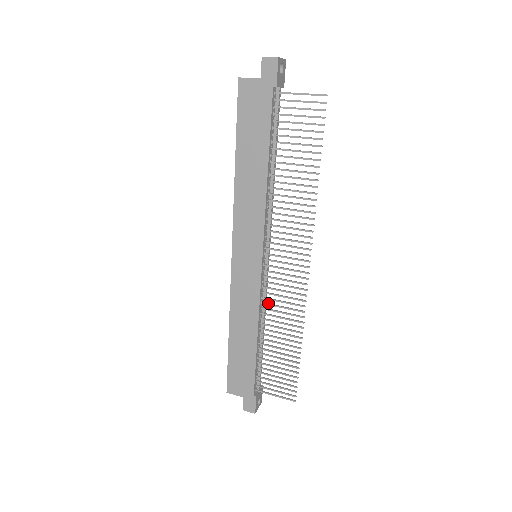
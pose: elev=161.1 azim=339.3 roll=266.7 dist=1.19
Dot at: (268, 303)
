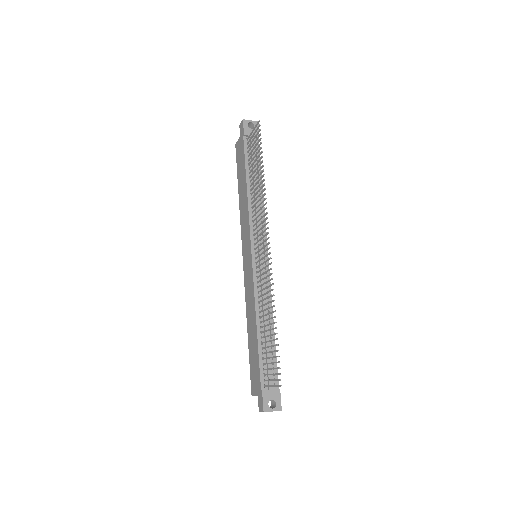
Dot at: (260, 290)
